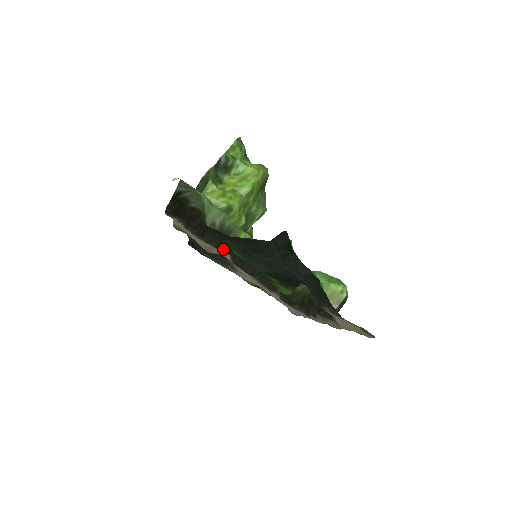
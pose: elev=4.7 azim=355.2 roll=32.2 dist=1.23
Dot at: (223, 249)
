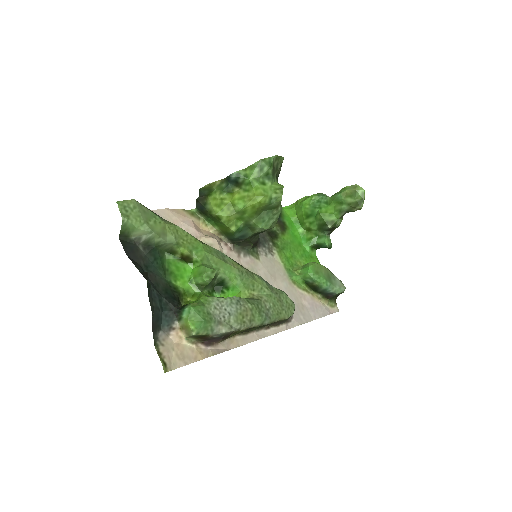
Dot at: occluded
